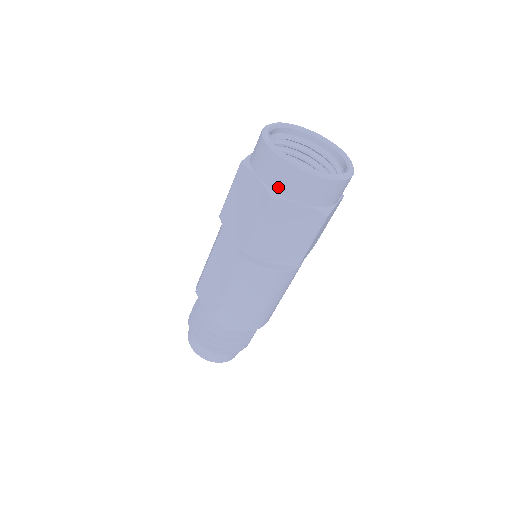
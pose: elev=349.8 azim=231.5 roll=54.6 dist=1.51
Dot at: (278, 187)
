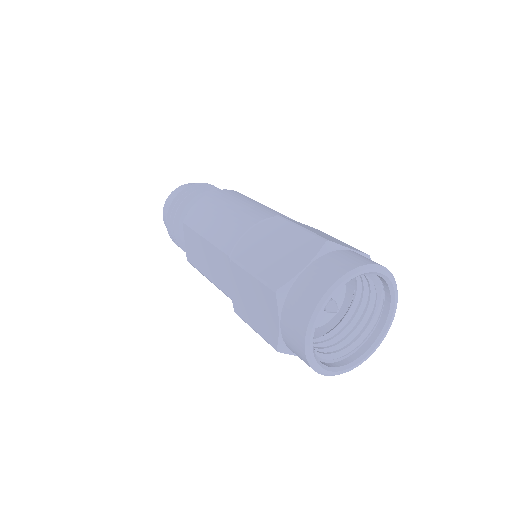
Dot at: (290, 349)
